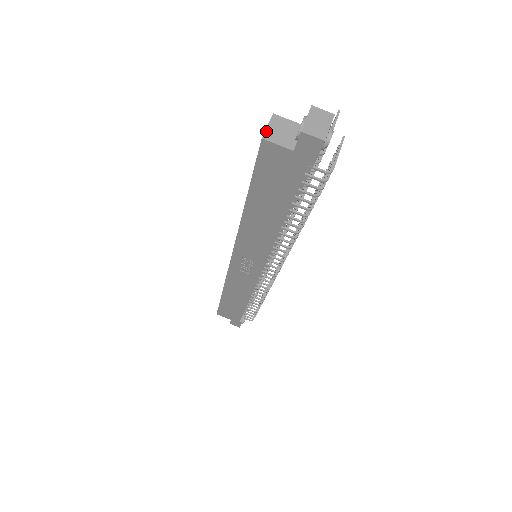
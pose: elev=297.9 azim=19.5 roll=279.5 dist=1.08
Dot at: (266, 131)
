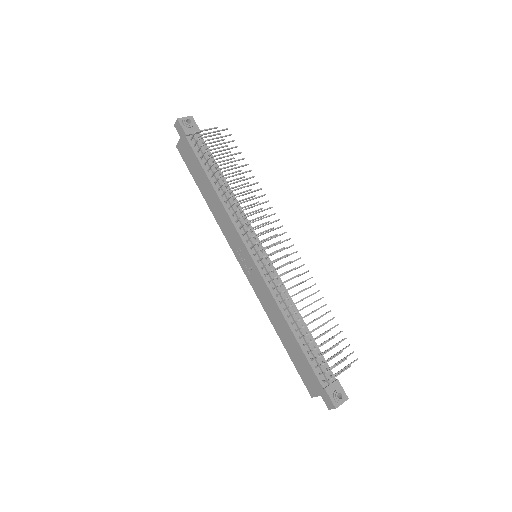
Dot at: occluded
